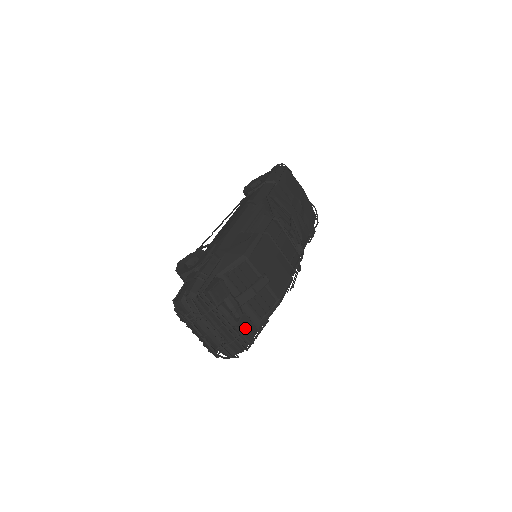
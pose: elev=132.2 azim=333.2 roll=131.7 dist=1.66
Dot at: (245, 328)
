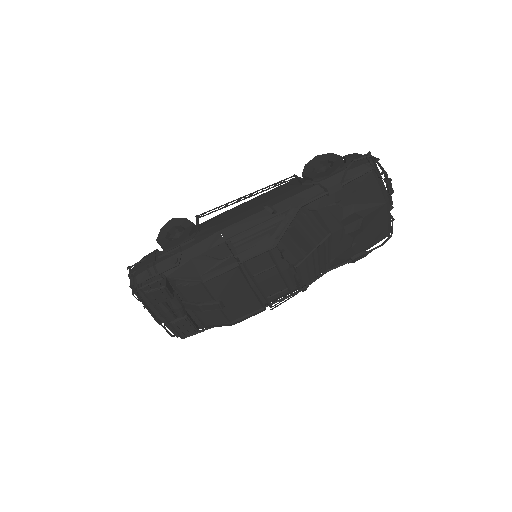
Dot at: (182, 326)
